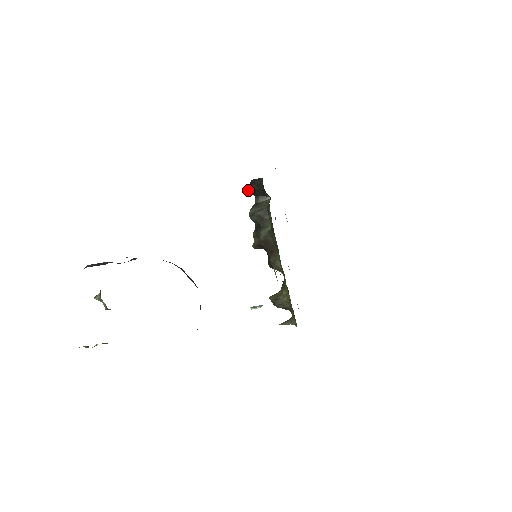
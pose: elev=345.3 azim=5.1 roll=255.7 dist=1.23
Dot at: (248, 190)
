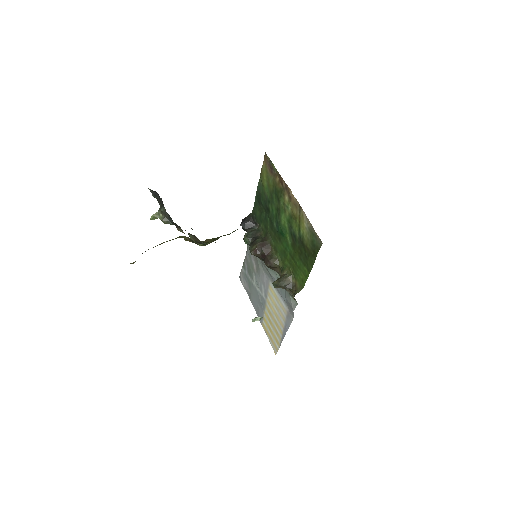
Dot at: occluded
